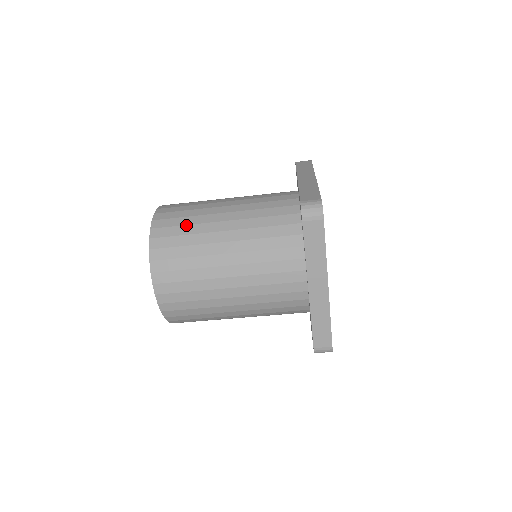
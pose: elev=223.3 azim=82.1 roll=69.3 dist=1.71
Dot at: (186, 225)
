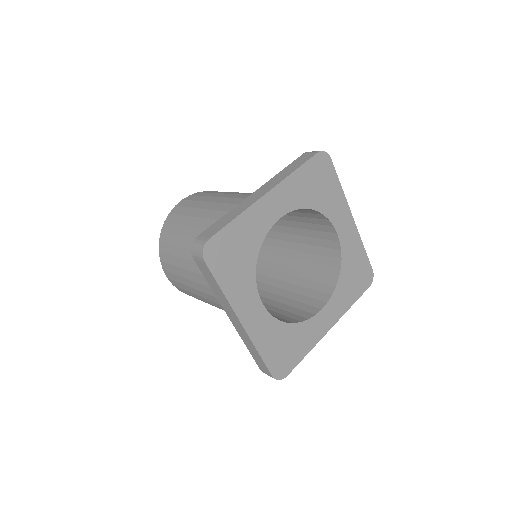
Dot at: occluded
